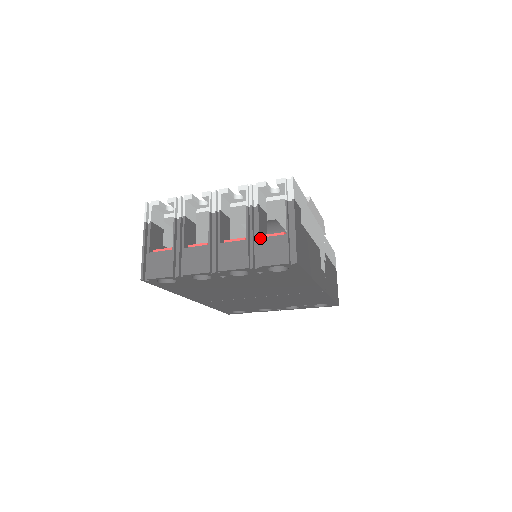
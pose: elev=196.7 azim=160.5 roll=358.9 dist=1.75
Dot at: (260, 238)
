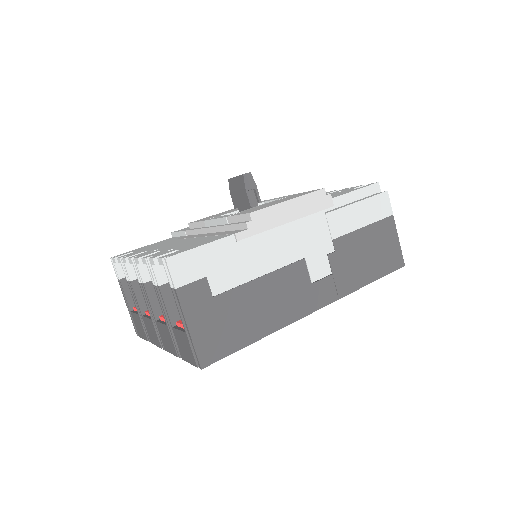
Dot at: (172, 328)
